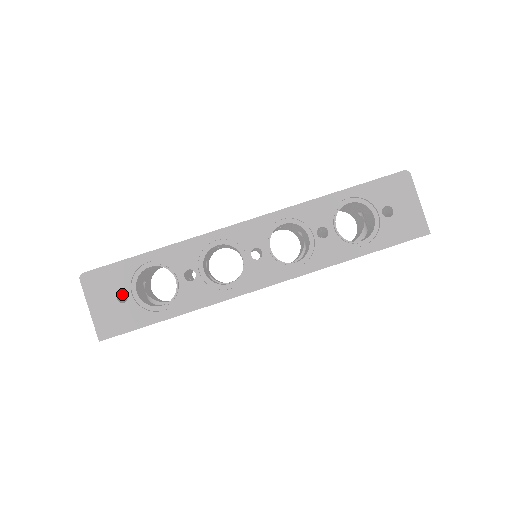
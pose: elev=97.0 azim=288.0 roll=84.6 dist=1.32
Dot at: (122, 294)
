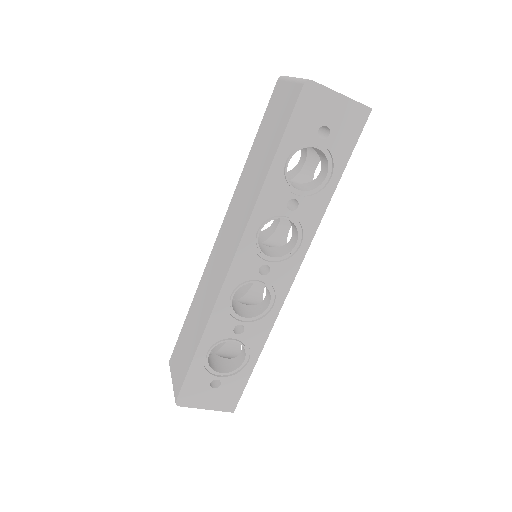
Dot at: occluded
